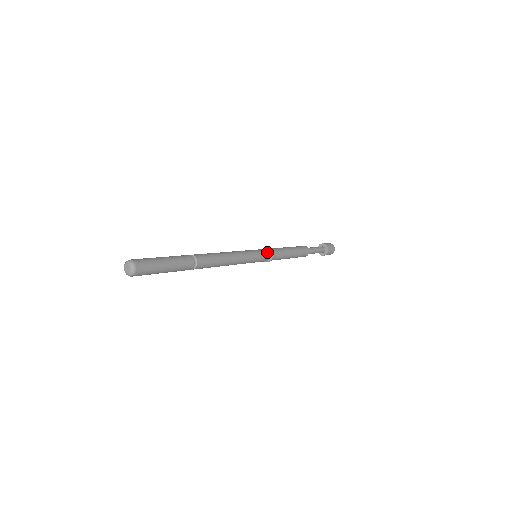
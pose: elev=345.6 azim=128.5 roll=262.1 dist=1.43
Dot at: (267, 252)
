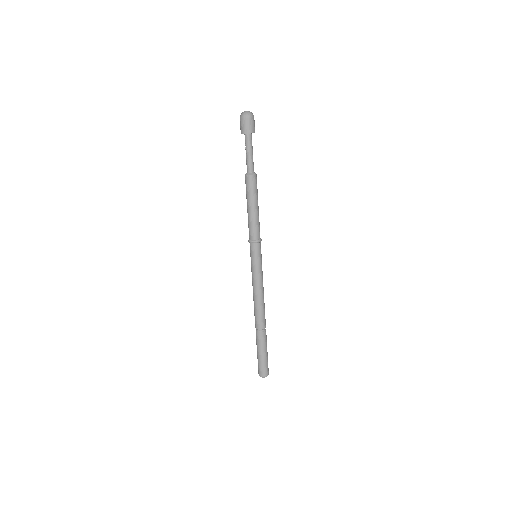
Dot at: (260, 247)
